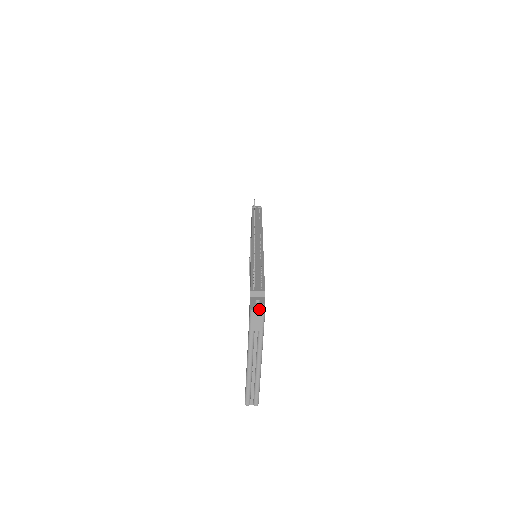
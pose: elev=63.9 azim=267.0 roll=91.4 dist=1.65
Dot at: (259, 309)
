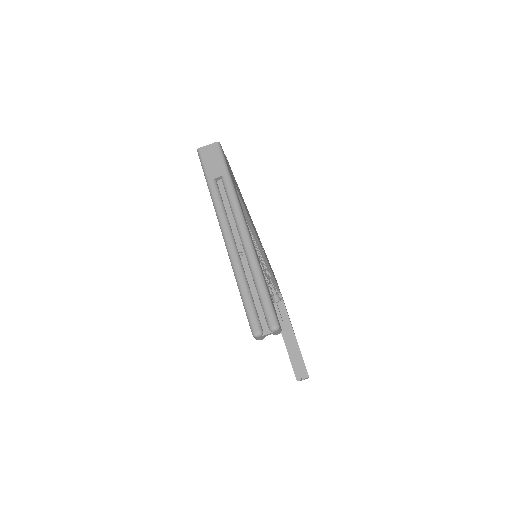
Dot at: (210, 145)
